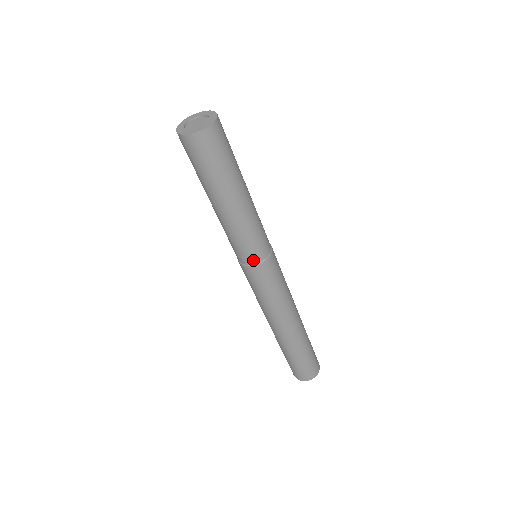
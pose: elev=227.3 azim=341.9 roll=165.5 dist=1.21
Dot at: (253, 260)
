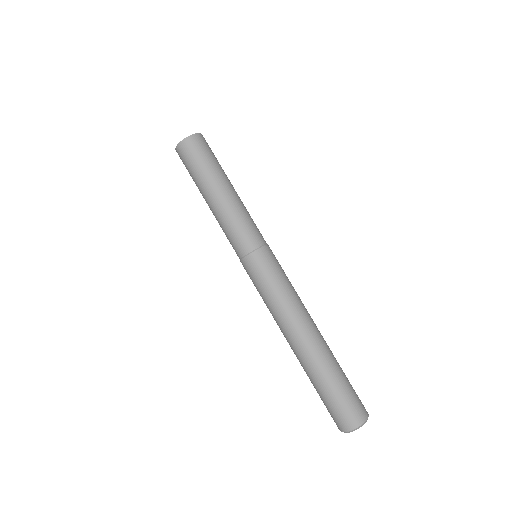
Dot at: (261, 241)
